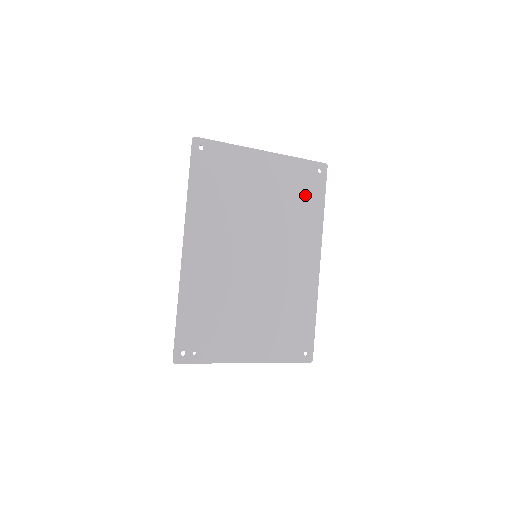
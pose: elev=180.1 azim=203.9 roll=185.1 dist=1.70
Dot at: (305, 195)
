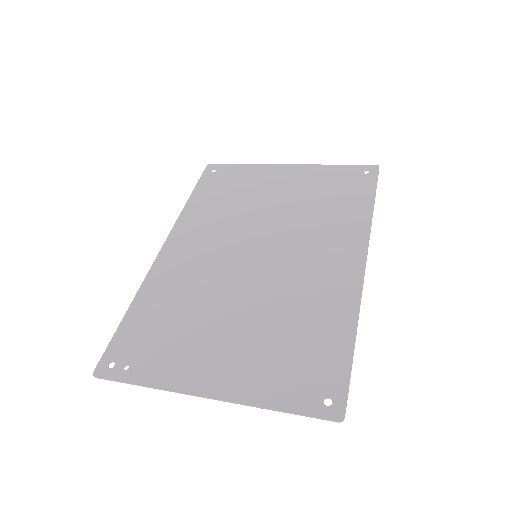
Dot at: (342, 194)
